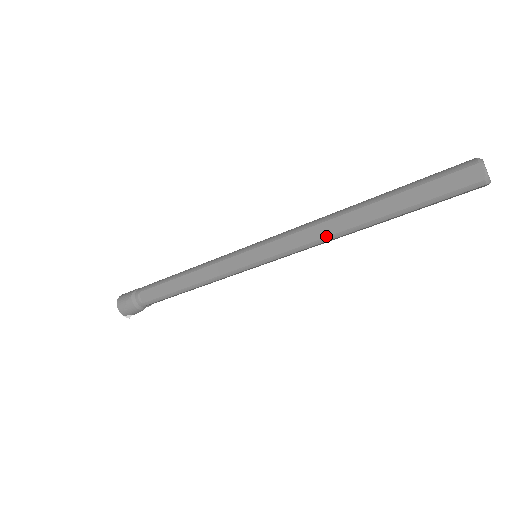
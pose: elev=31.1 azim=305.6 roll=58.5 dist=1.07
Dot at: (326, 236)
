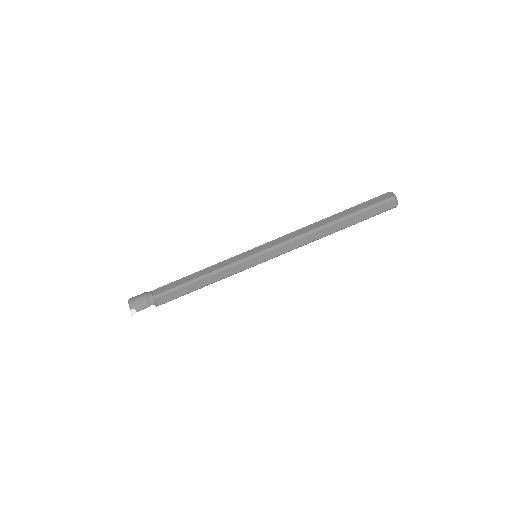
Dot at: (307, 231)
